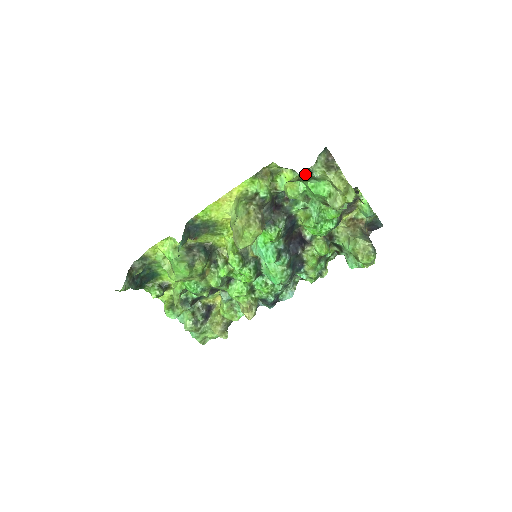
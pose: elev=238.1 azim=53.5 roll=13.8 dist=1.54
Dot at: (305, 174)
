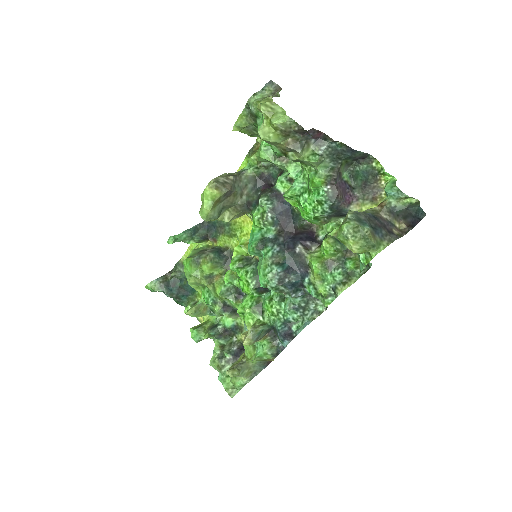
Dot at: (250, 115)
